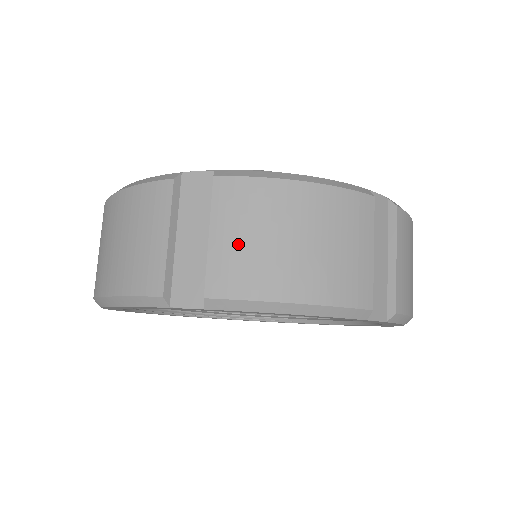
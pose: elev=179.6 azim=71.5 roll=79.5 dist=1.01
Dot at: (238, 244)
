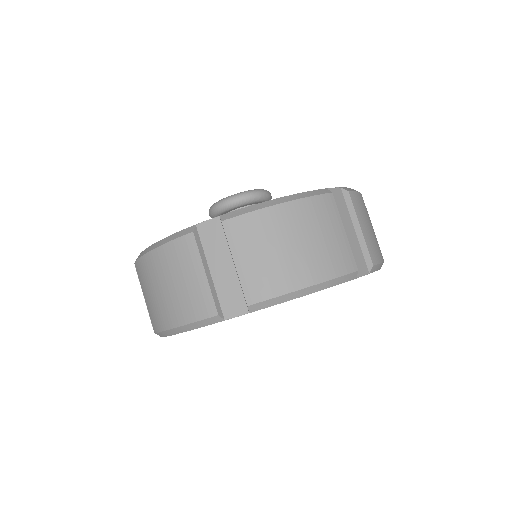
Dot at: (149, 300)
